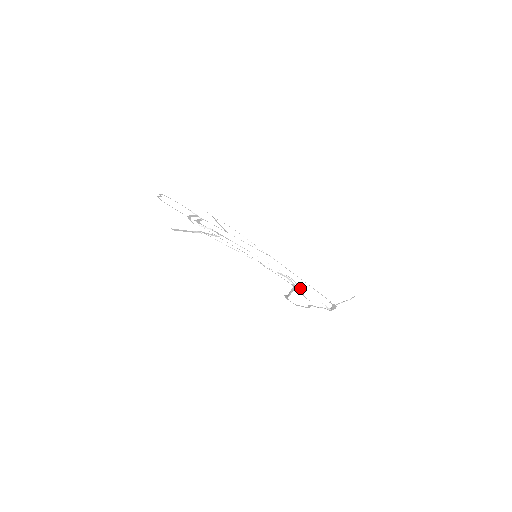
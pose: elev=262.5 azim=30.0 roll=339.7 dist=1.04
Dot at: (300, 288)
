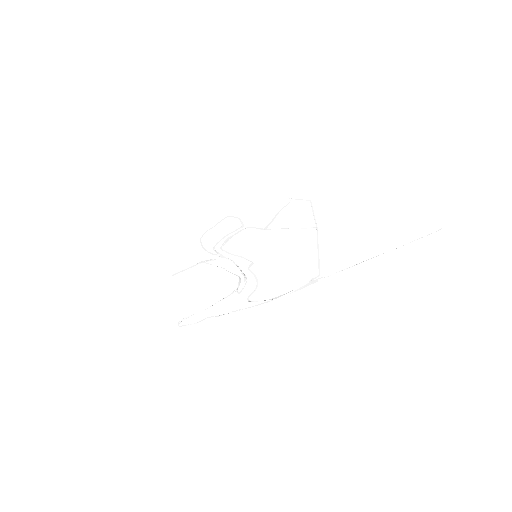
Dot at: (239, 293)
